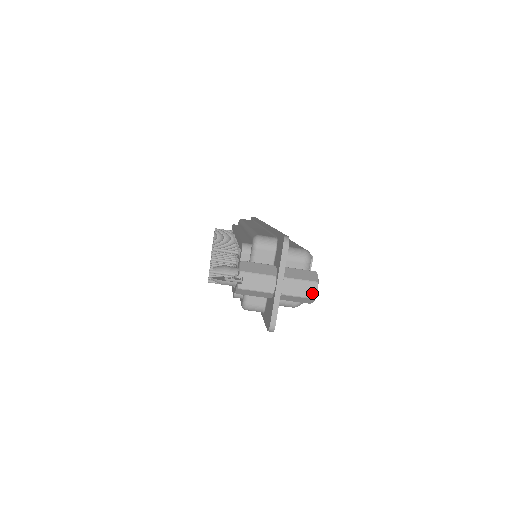
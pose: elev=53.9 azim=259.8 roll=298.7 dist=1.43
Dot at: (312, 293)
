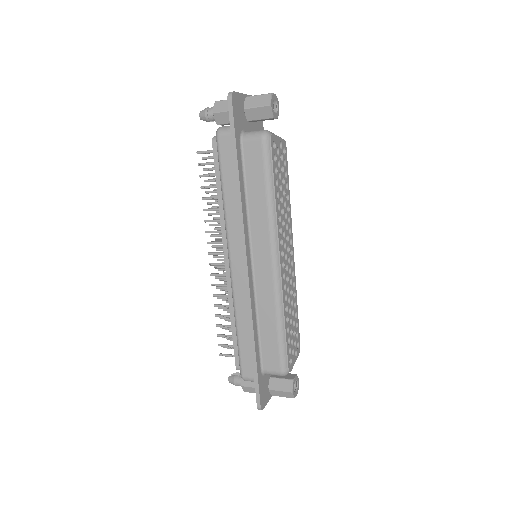
Dot at: occluded
